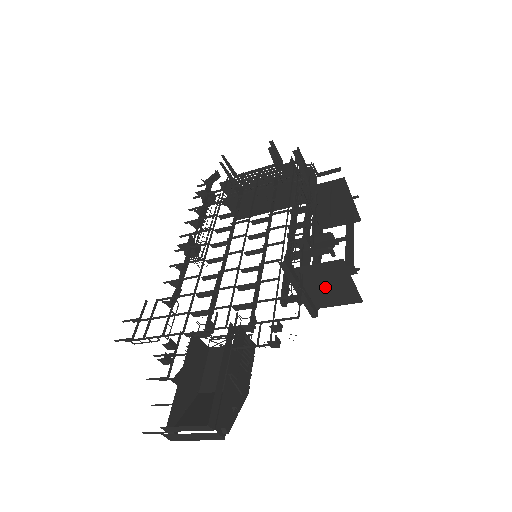
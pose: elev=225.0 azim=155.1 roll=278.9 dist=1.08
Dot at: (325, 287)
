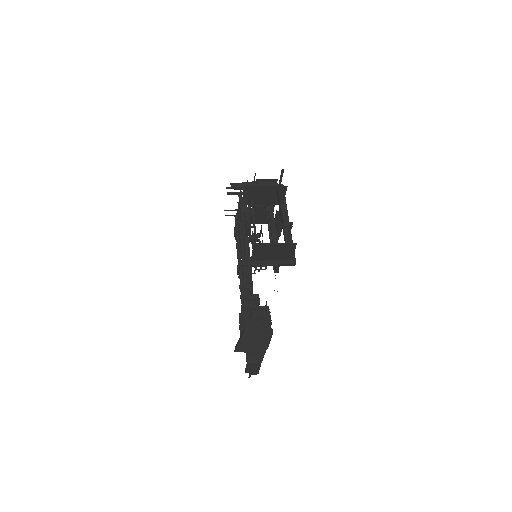
Dot at: (274, 253)
